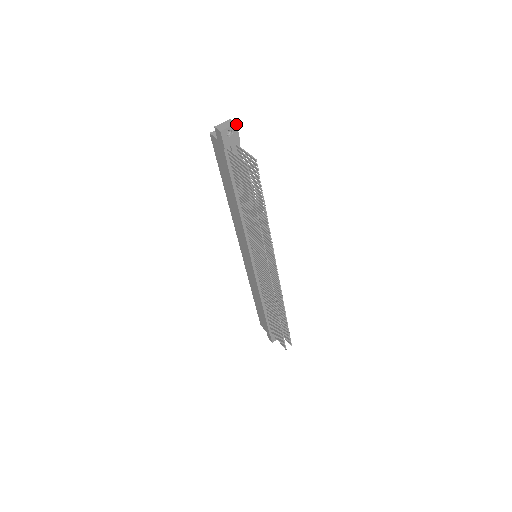
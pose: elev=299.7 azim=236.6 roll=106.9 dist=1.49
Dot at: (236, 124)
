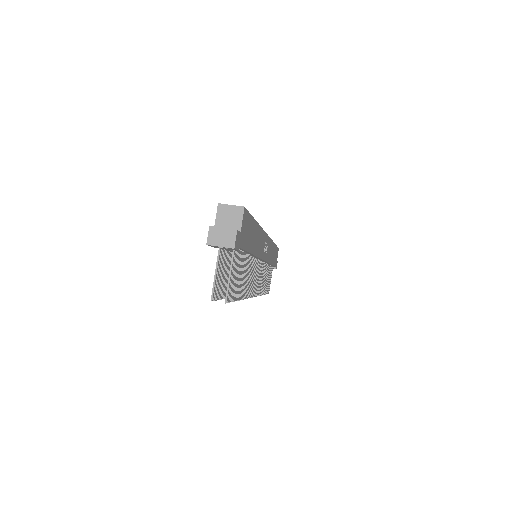
Dot at: (234, 248)
